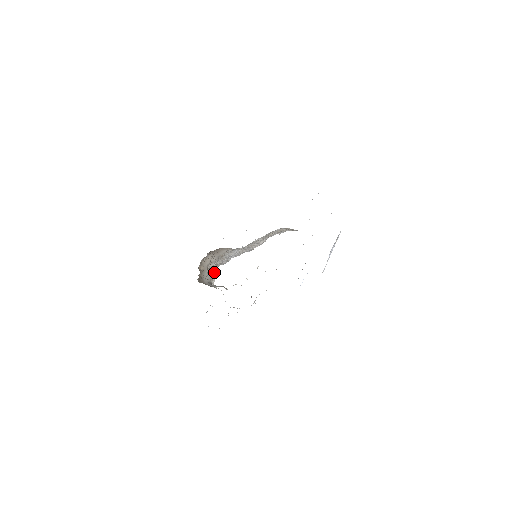
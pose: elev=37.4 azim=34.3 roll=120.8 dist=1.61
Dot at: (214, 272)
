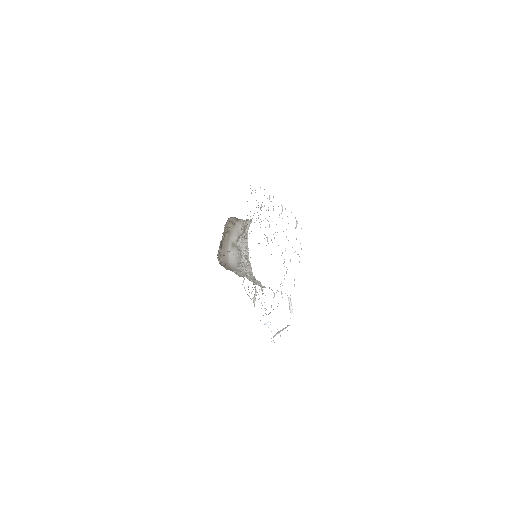
Dot at: (248, 223)
